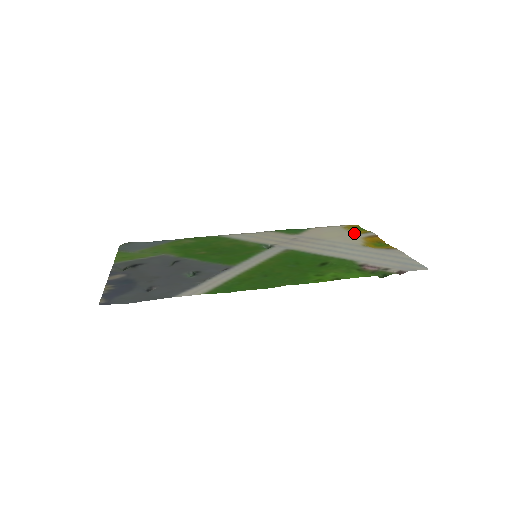
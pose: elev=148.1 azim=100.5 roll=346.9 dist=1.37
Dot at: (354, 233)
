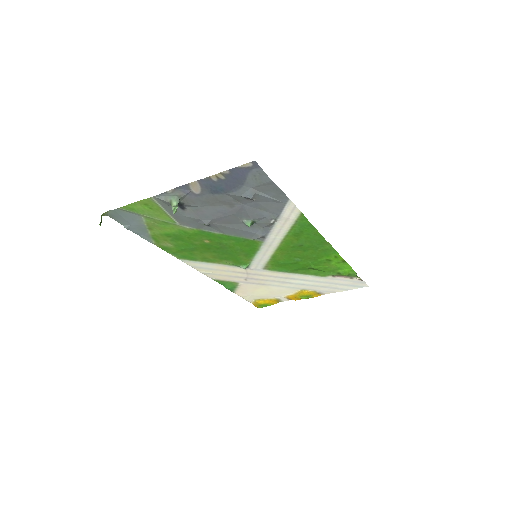
Dot at: (273, 297)
